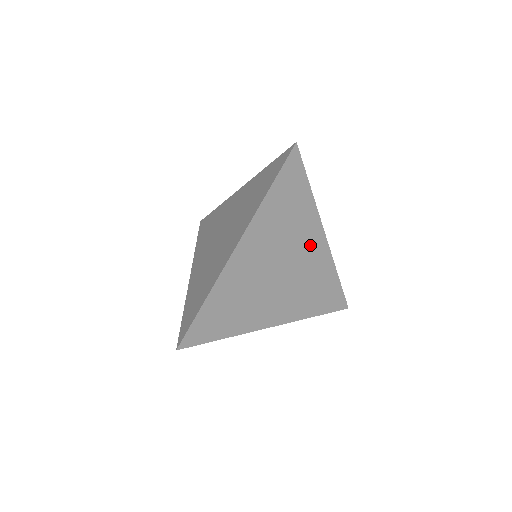
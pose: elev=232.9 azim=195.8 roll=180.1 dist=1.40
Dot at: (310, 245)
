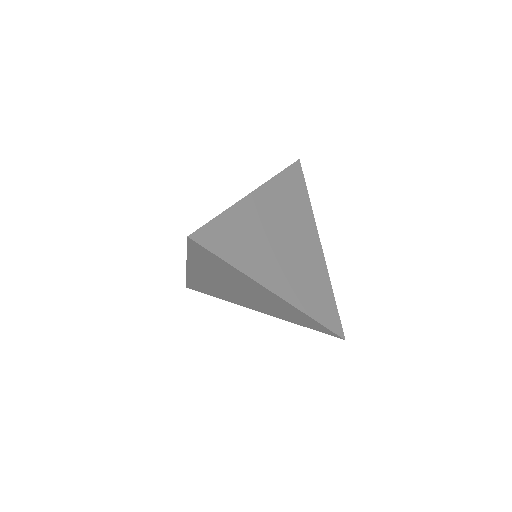
Dot at: (261, 292)
